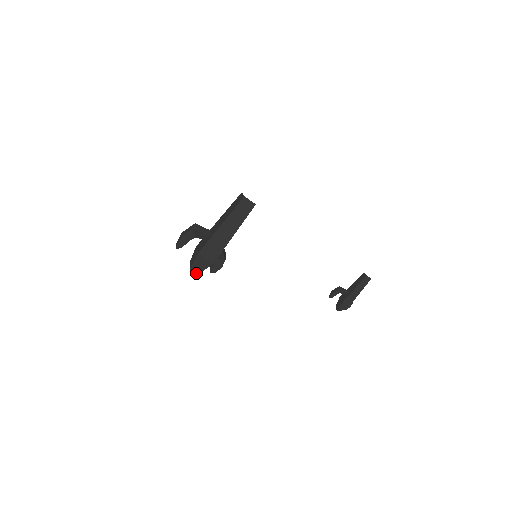
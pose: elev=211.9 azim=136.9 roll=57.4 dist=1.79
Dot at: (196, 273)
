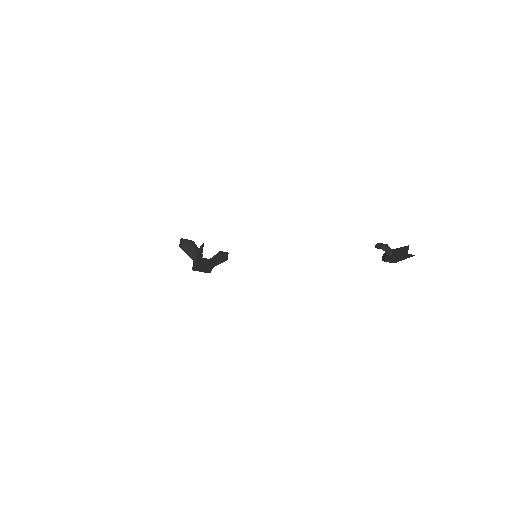
Dot at: occluded
